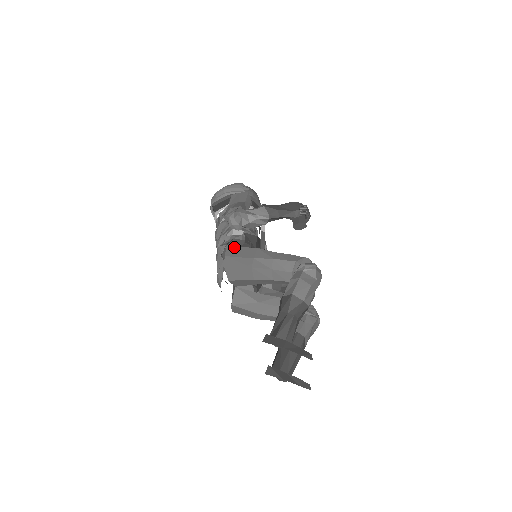
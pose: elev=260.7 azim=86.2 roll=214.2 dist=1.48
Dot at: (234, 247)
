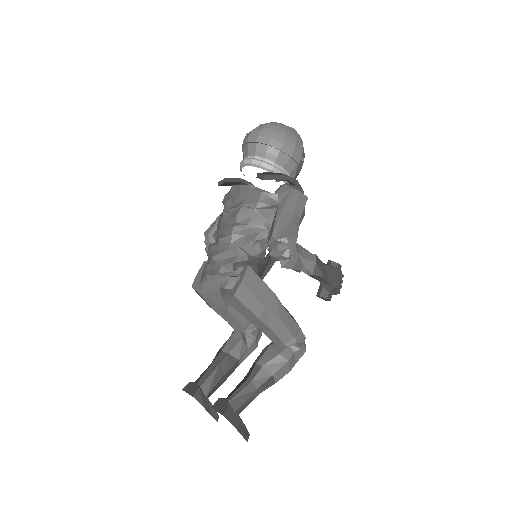
Dot at: (255, 274)
